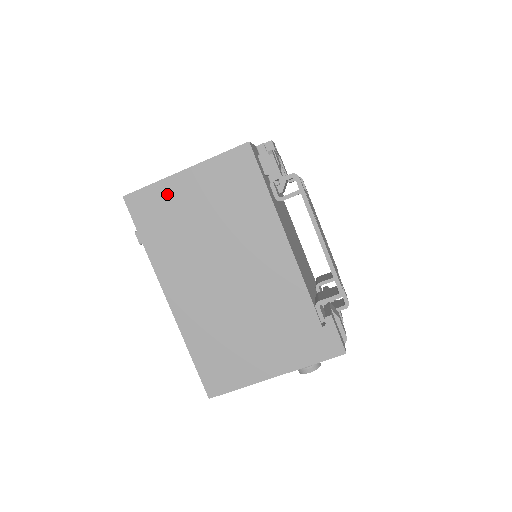
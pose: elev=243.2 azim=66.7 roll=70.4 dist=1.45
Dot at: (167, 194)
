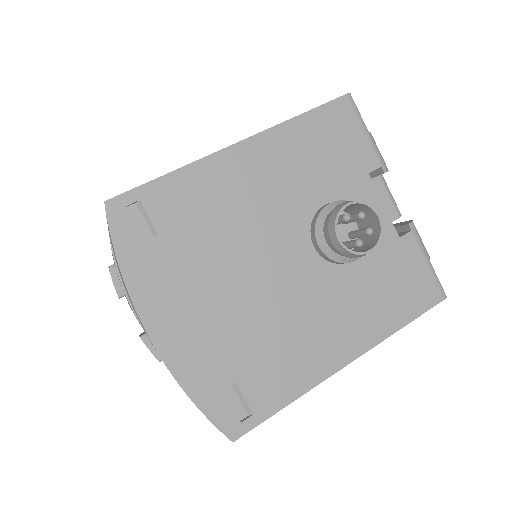
Dot at: occluded
